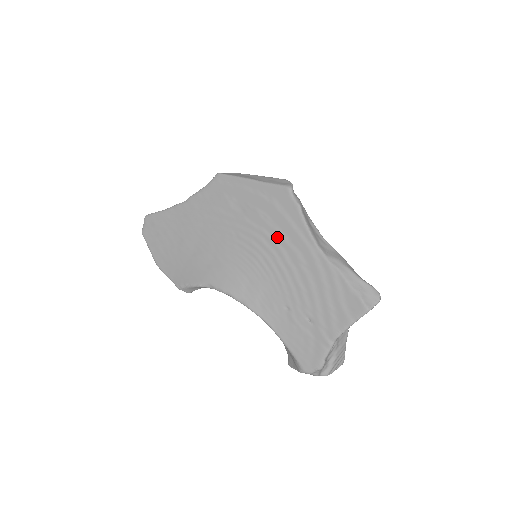
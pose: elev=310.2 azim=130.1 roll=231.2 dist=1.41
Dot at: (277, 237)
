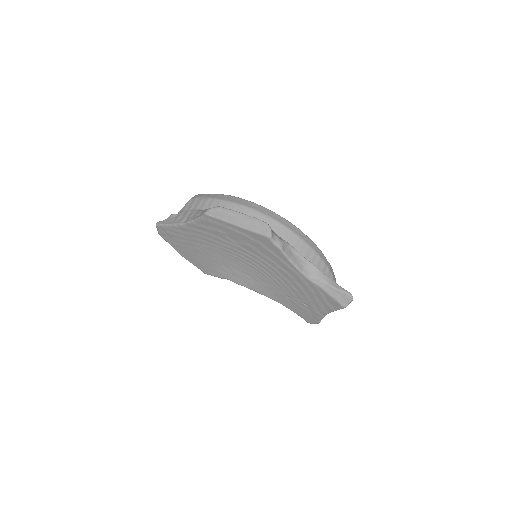
Dot at: (269, 262)
